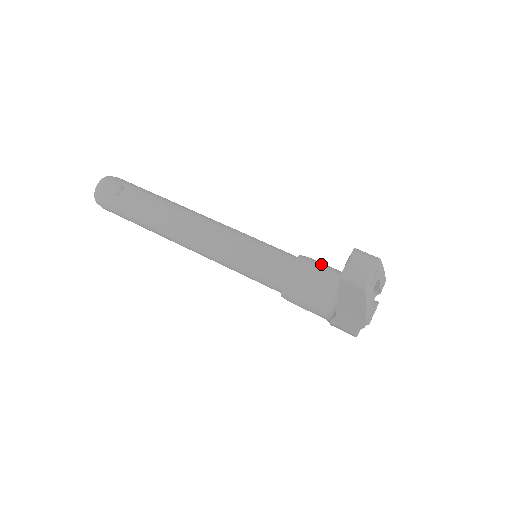
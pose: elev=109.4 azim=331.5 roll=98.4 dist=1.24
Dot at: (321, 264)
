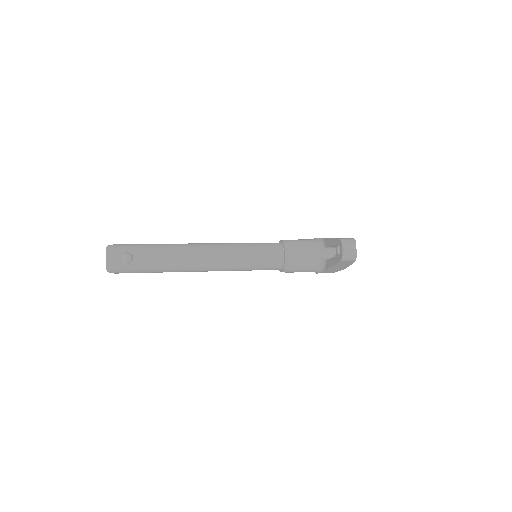
Dot at: (299, 242)
